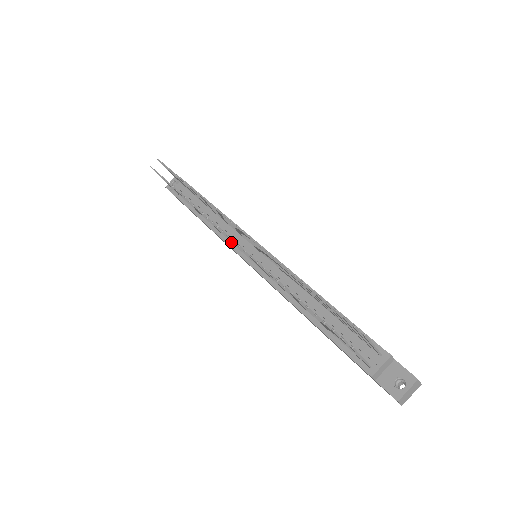
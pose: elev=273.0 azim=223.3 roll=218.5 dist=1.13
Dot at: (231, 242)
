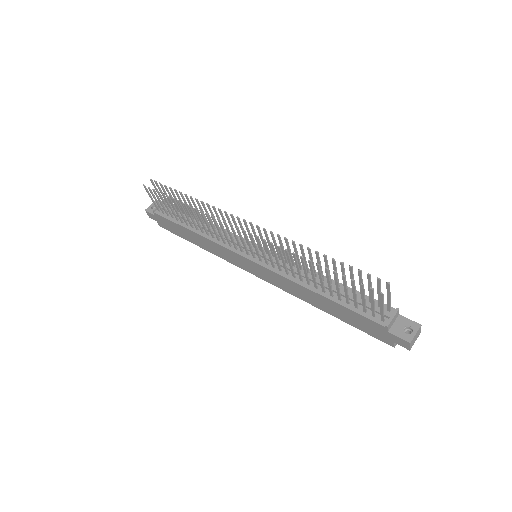
Dot at: (230, 246)
